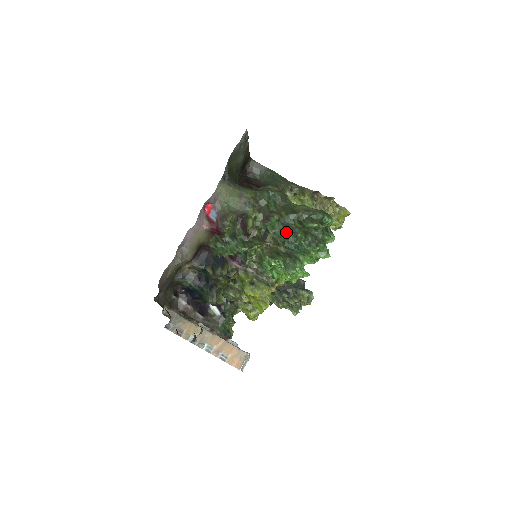
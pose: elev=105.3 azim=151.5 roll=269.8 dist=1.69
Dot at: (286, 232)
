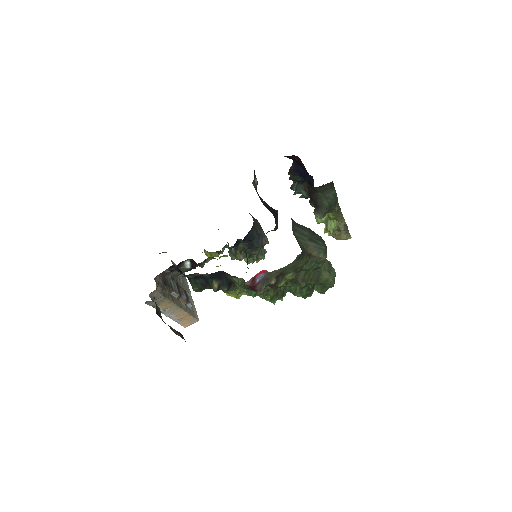
Dot at: (298, 292)
